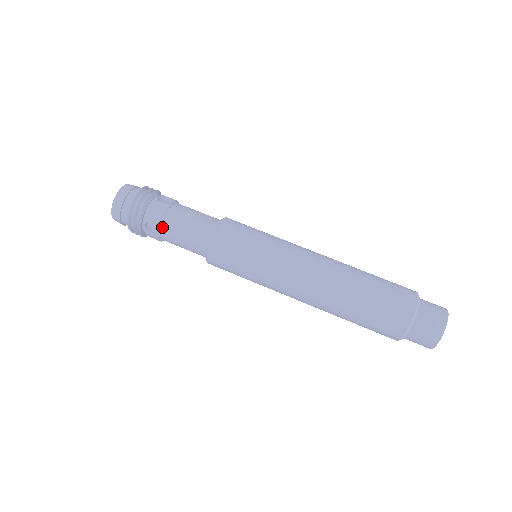
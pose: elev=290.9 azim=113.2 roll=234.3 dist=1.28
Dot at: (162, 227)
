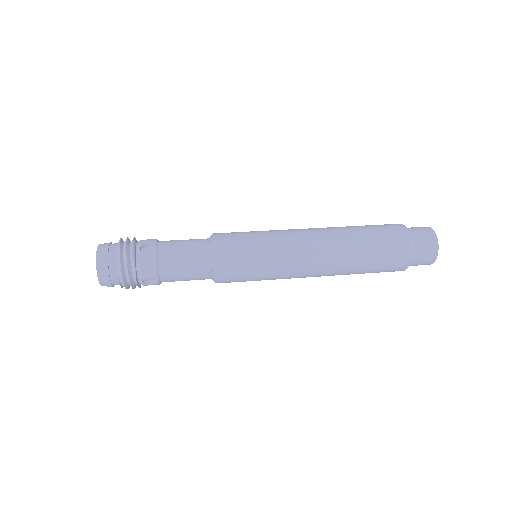
Dot at: (158, 246)
